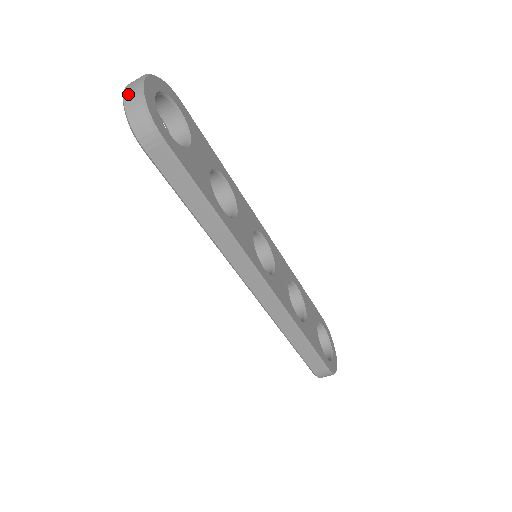
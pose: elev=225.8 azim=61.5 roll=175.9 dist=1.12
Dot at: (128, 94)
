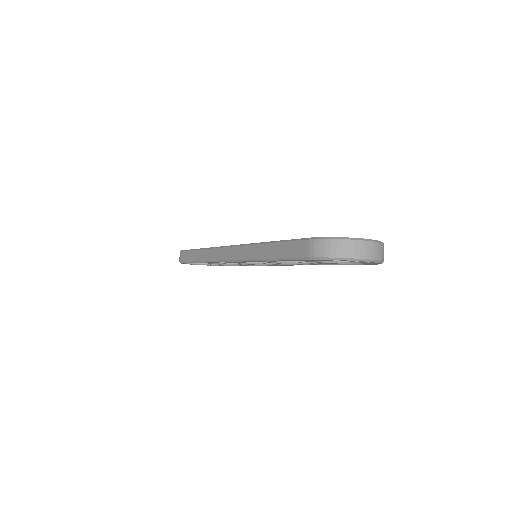
Dot at: occluded
